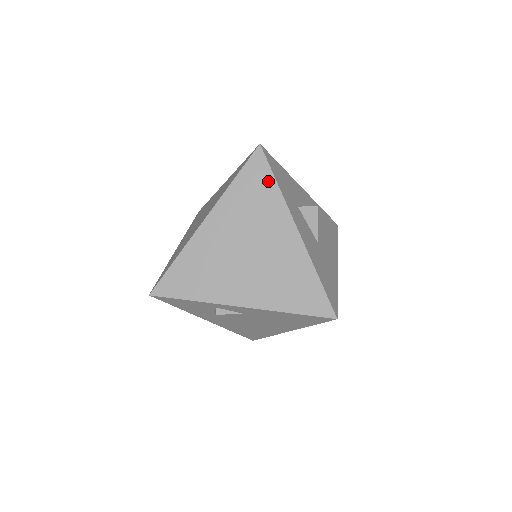
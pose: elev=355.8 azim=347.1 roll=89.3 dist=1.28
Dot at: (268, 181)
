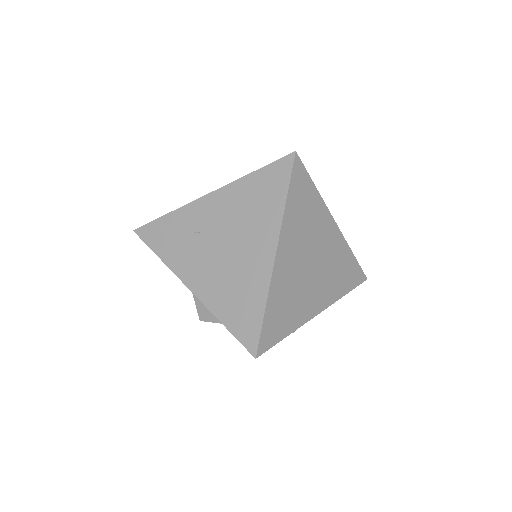
Dot at: (310, 188)
